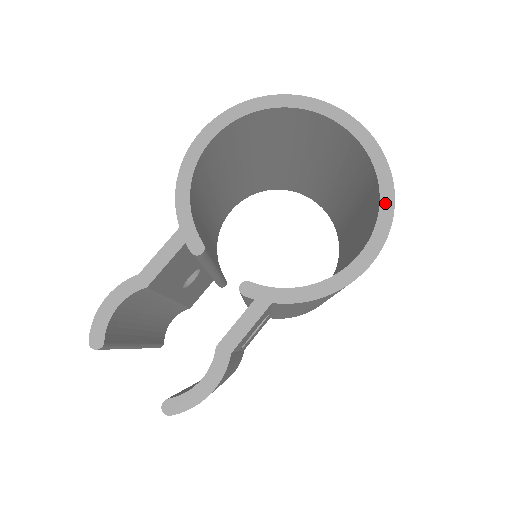
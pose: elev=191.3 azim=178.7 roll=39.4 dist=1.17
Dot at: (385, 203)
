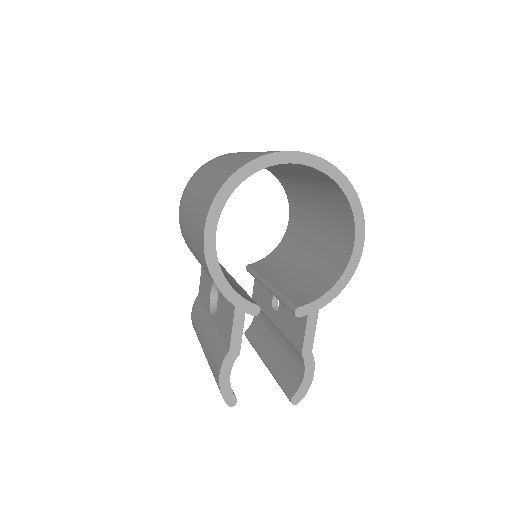
Dot at: (354, 203)
